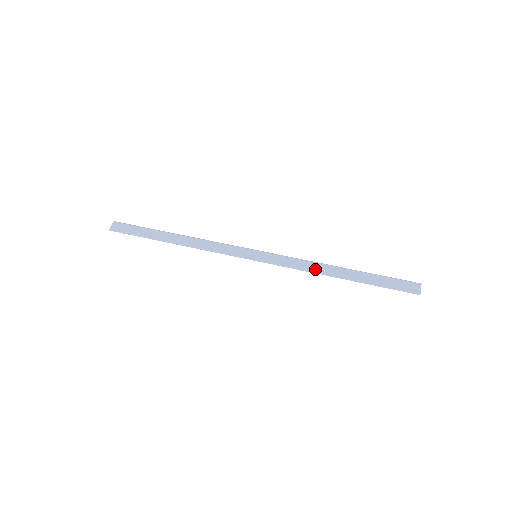
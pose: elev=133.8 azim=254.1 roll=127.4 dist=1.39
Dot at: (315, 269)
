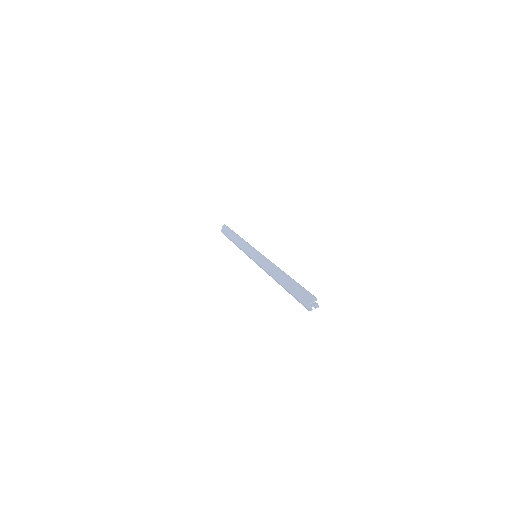
Dot at: (270, 273)
